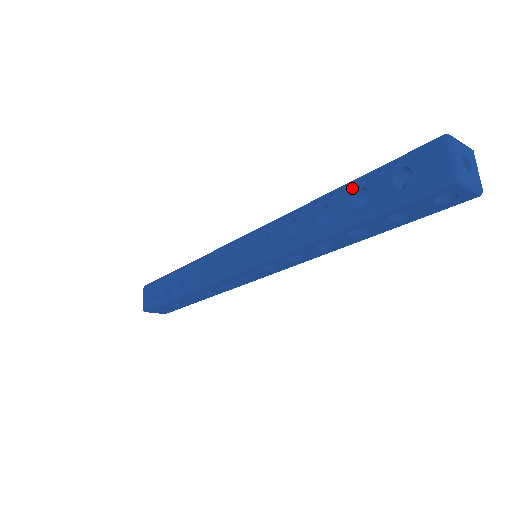
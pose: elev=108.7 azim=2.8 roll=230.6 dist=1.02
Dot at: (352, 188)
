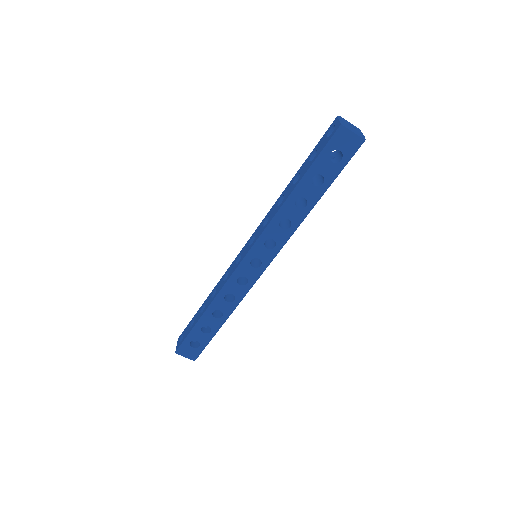
Dot at: (308, 180)
